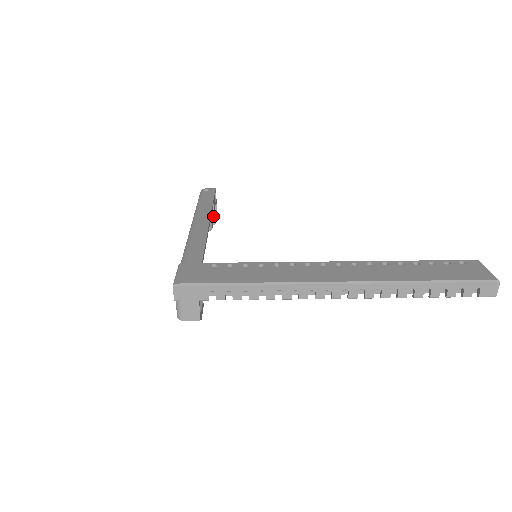
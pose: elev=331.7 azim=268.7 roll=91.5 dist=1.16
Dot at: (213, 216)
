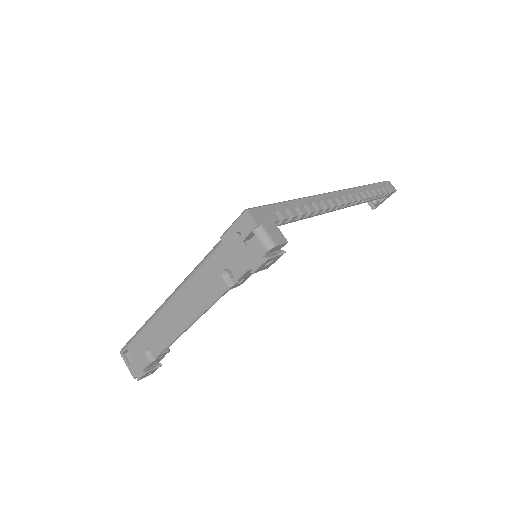
Dot at: occluded
